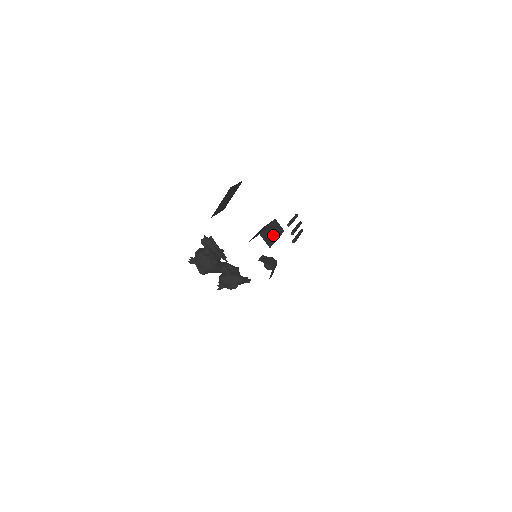
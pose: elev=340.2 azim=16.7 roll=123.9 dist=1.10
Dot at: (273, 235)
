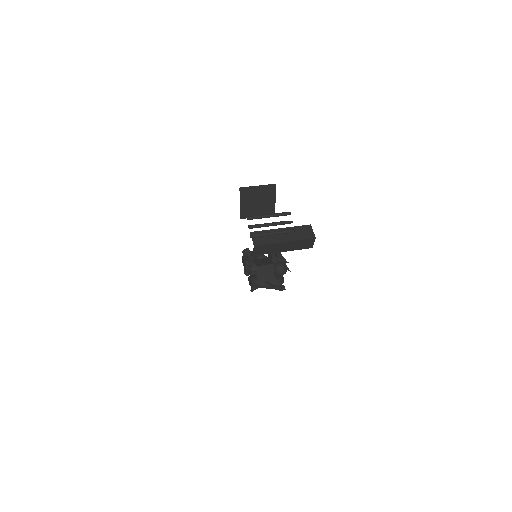
Dot at: (280, 237)
